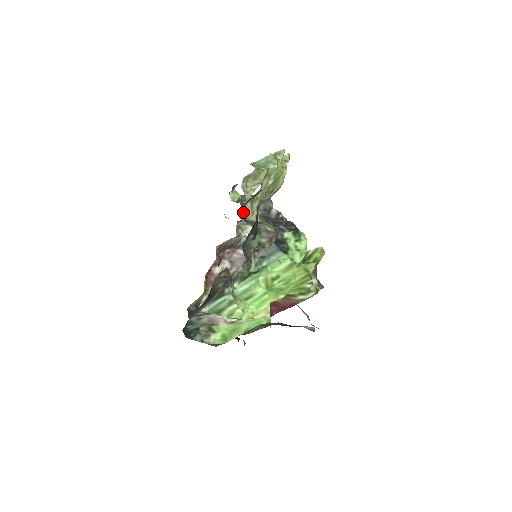
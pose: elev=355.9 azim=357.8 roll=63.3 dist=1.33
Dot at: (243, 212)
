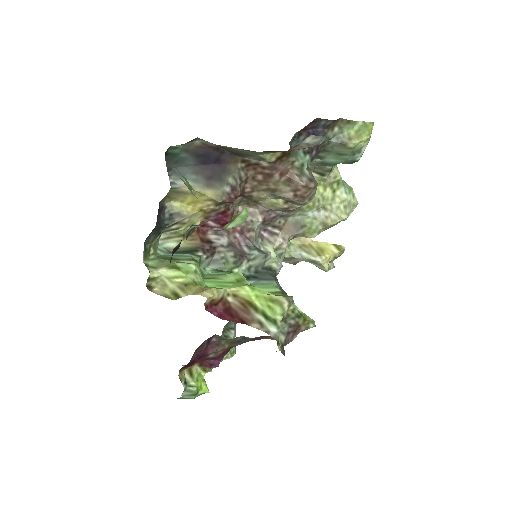
Dot at: occluded
